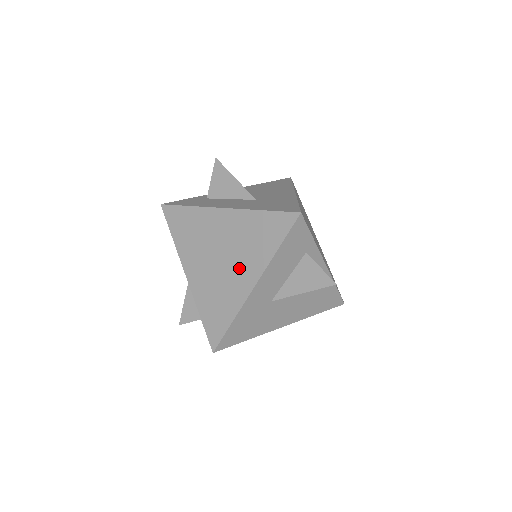
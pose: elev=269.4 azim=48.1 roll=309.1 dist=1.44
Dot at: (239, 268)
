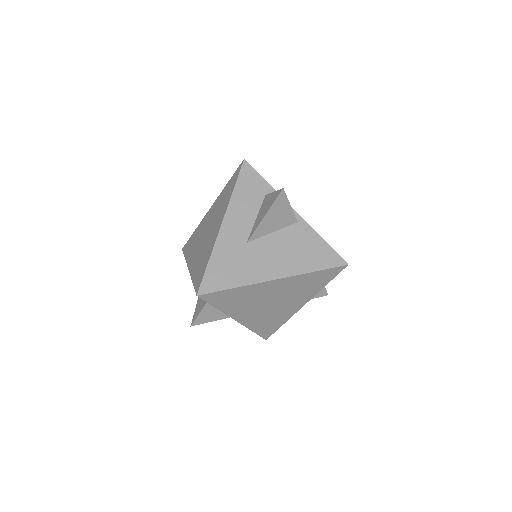
Dot at: (215, 225)
